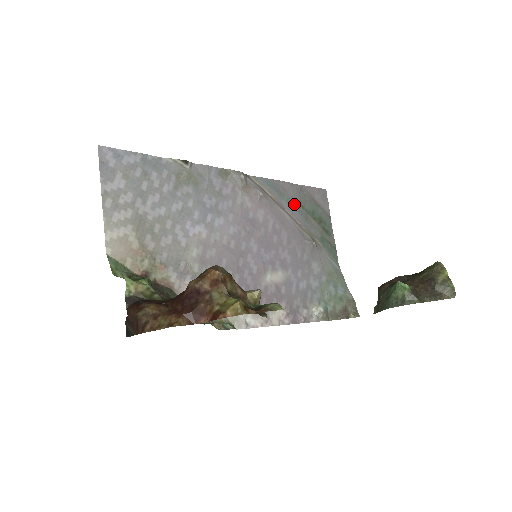
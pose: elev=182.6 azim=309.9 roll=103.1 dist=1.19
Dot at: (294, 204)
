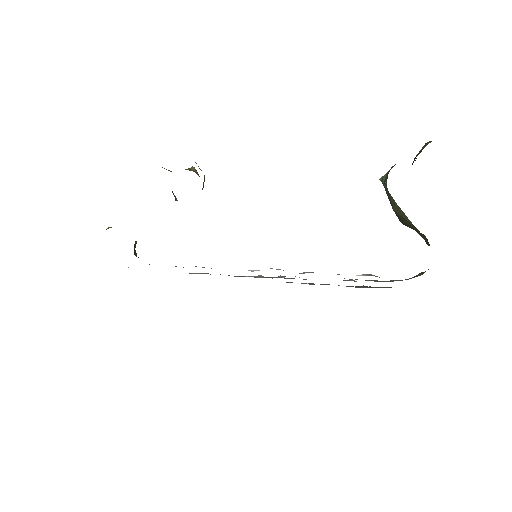
Dot at: occluded
